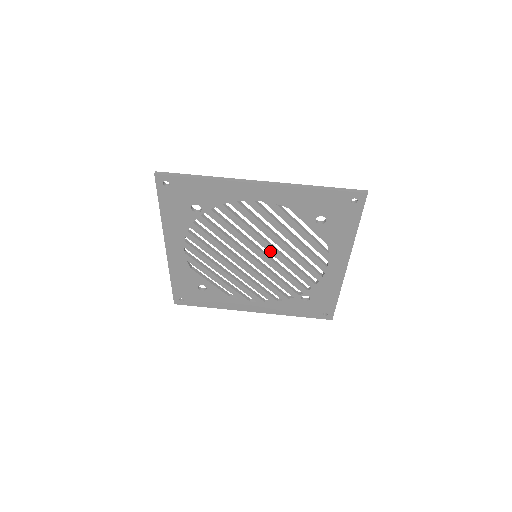
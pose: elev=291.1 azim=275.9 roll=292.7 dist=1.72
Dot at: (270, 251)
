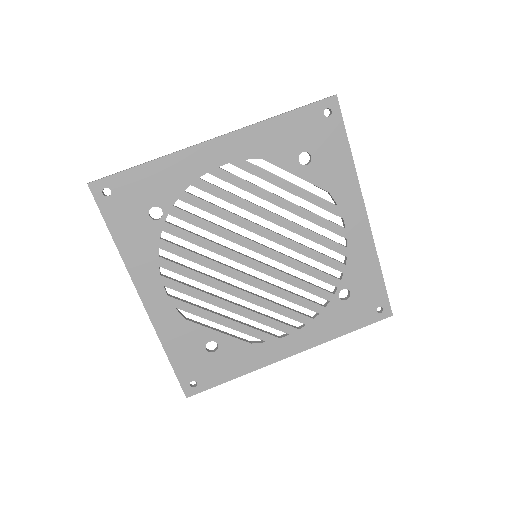
Dot at: (269, 237)
